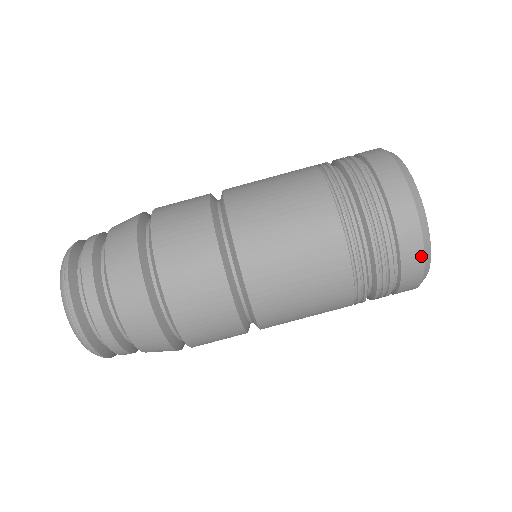
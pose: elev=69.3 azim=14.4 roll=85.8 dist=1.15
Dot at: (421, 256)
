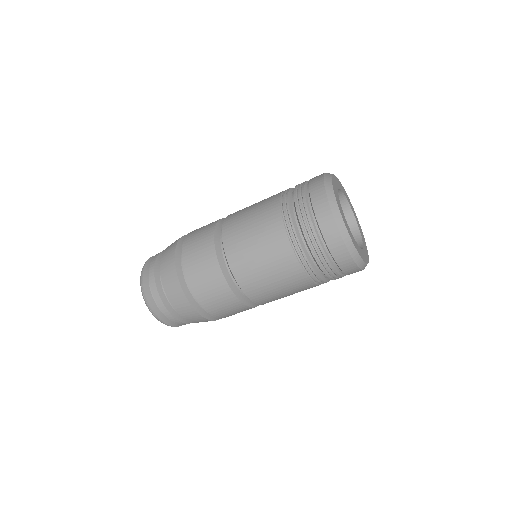
Dot at: (328, 207)
